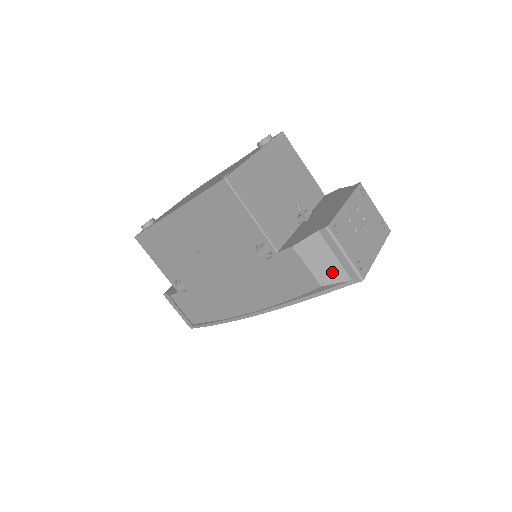
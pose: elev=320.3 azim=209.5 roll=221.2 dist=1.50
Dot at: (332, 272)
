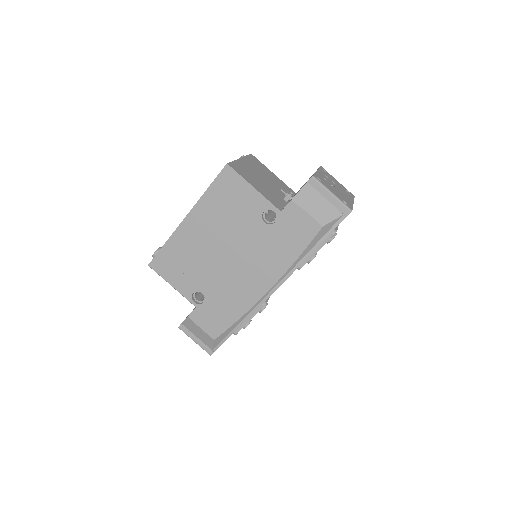
Dot at: (327, 212)
